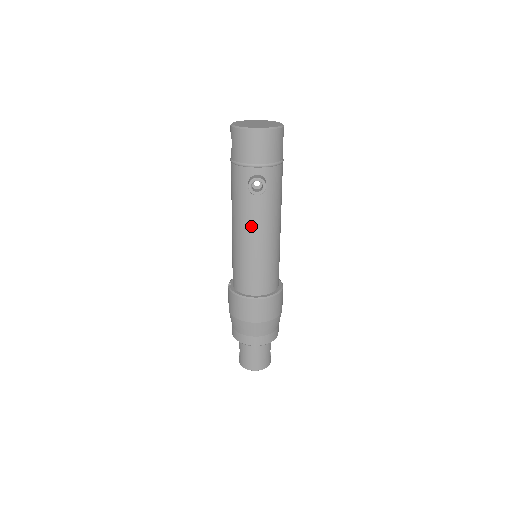
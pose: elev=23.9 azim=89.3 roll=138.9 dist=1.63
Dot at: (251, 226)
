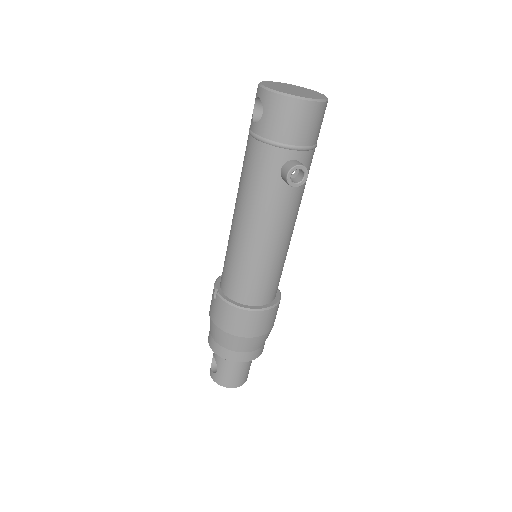
Dot at: (272, 224)
